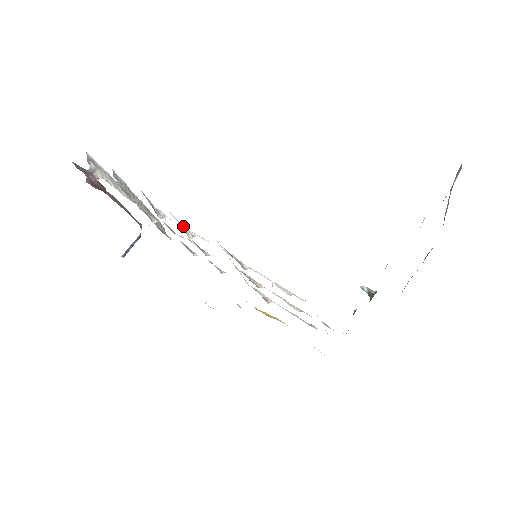
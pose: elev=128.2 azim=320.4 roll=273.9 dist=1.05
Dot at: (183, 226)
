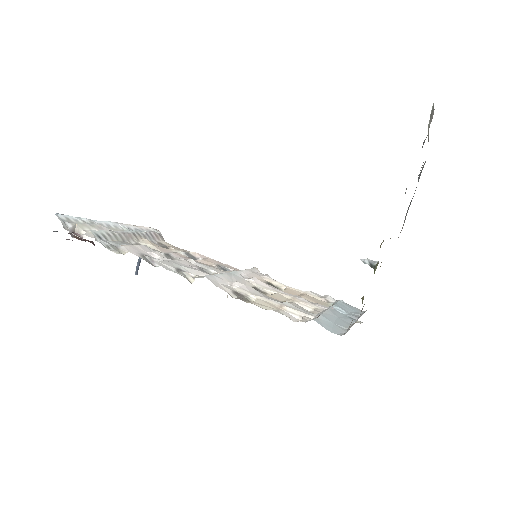
Dot at: (181, 272)
